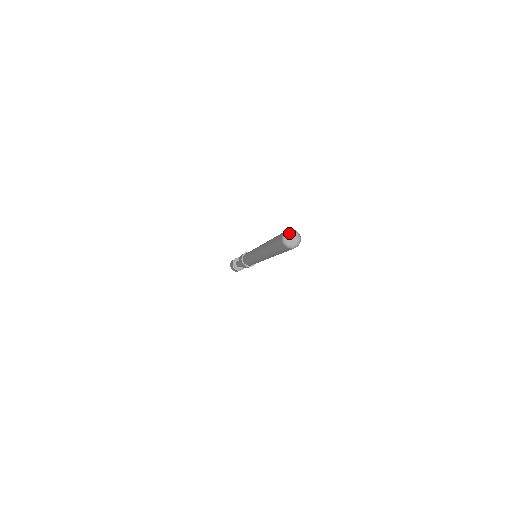
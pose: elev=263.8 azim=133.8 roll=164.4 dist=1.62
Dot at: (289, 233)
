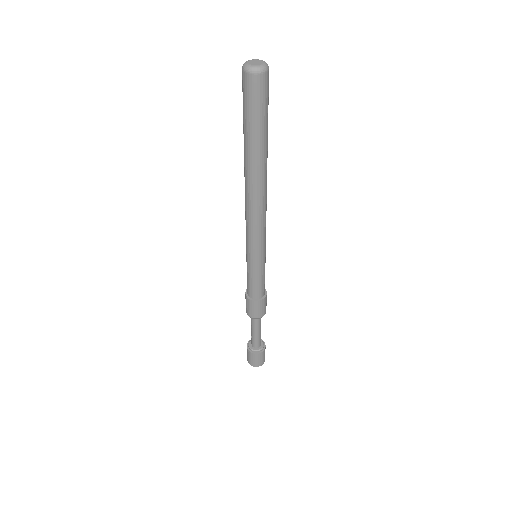
Dot at: (247, 62)
